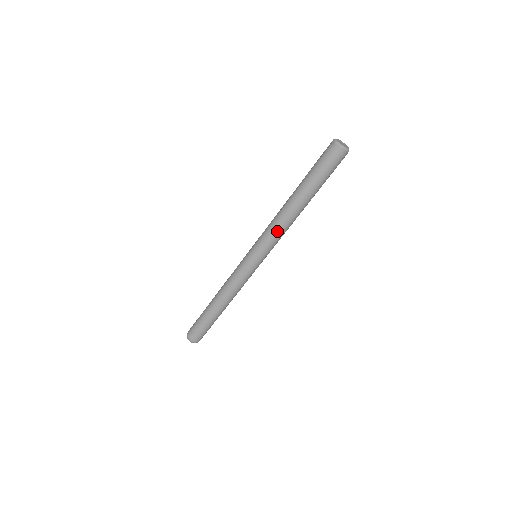
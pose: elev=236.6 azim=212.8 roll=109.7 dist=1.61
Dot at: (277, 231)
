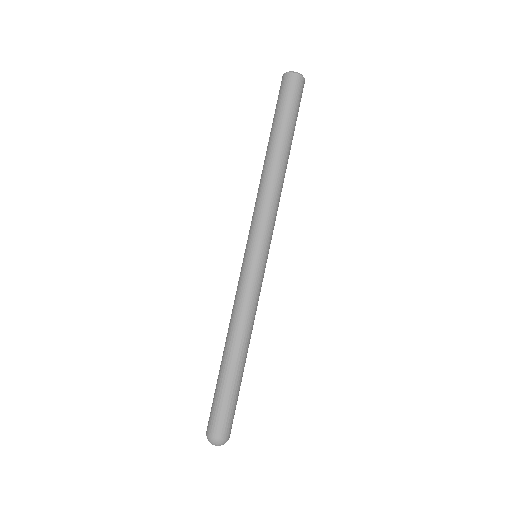
Dot at: (257, 201)
